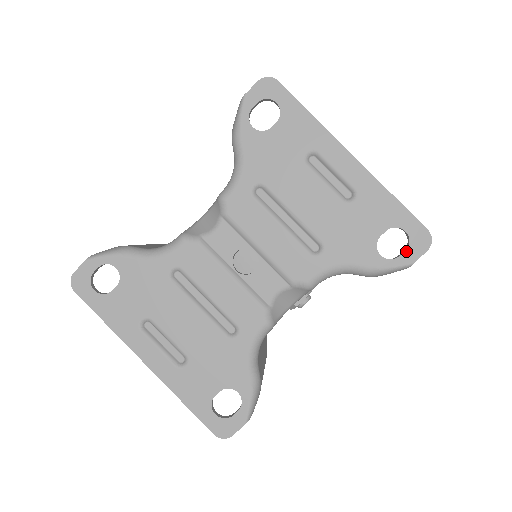
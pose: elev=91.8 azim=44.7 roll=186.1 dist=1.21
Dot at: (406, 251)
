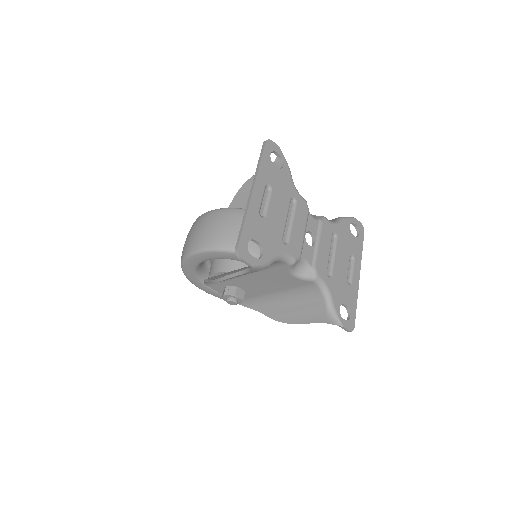
Dot at: (345, 320)
